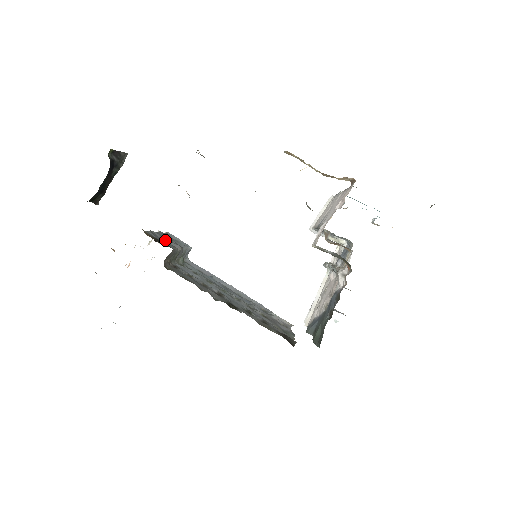
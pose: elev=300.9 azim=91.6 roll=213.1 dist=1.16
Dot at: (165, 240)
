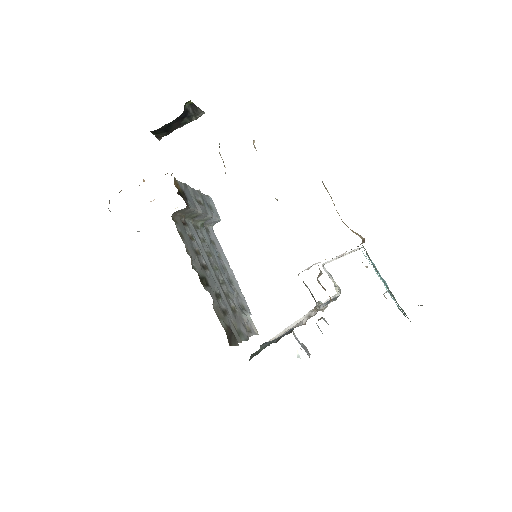
Dot at: (193, 198)
